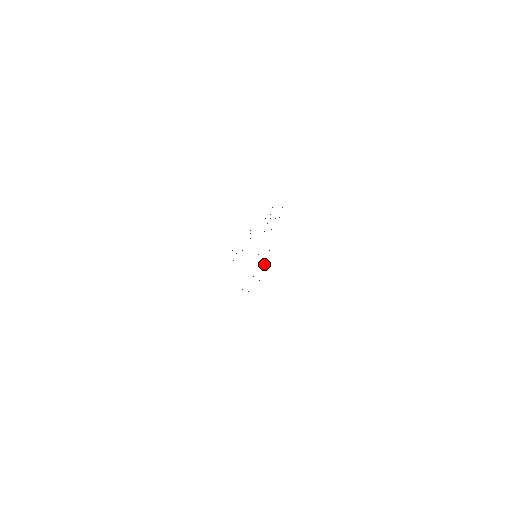
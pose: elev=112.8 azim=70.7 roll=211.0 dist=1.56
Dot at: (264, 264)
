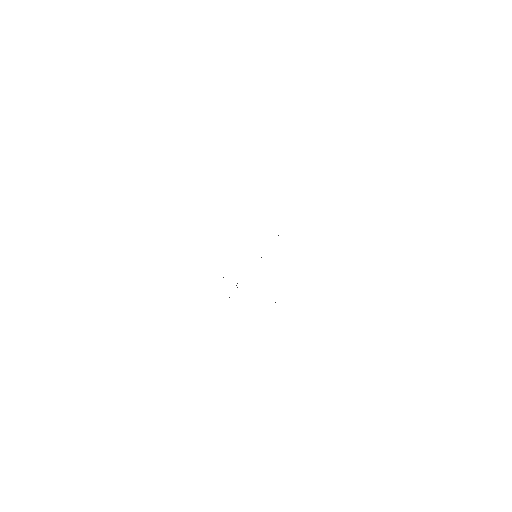
Dot at: occluded
